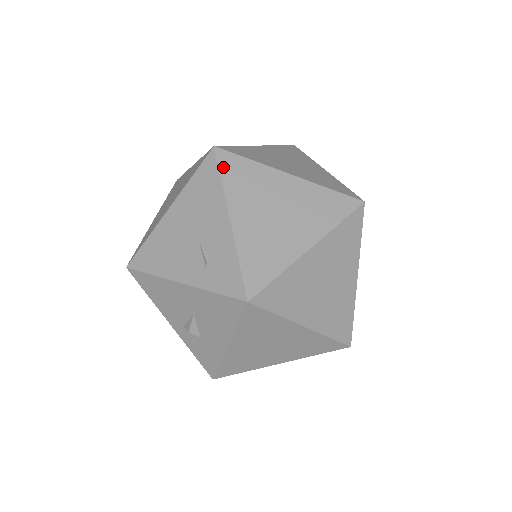
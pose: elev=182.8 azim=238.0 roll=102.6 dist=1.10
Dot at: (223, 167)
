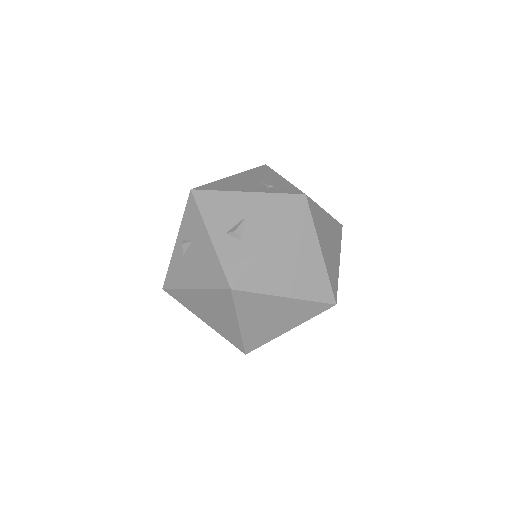
Dot at: occluded
